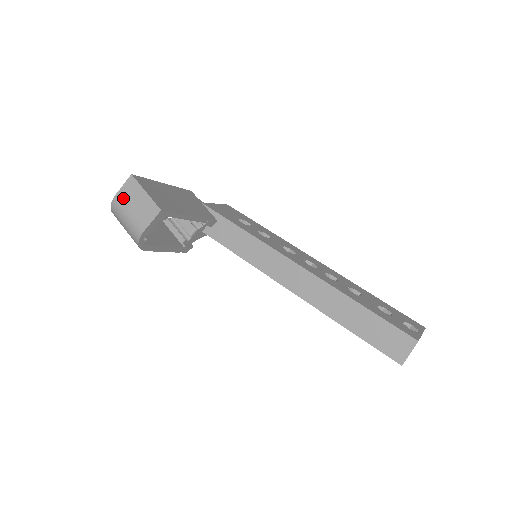
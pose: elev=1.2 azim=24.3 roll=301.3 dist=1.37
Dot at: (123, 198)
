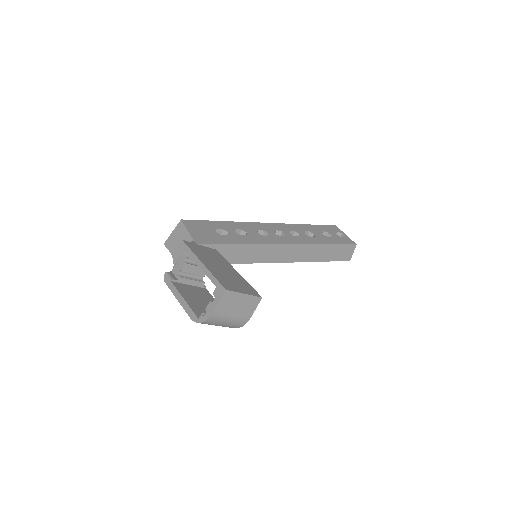
Dot at: (223, 310)
